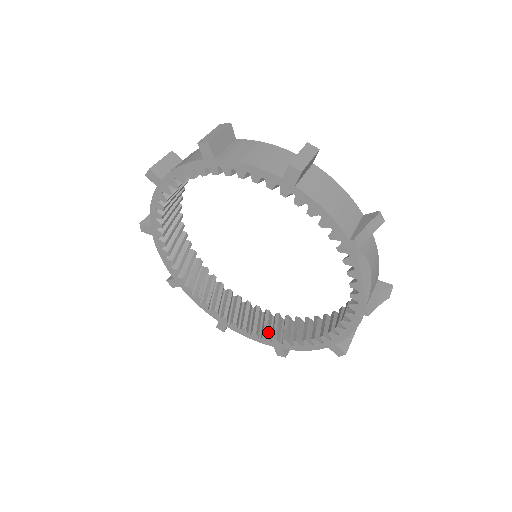
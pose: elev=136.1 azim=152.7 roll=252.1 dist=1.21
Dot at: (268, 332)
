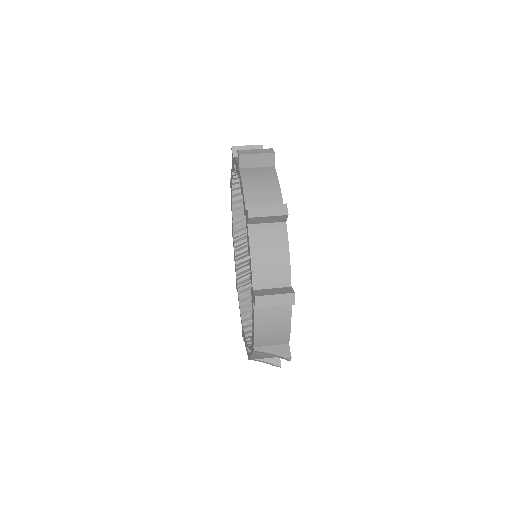
Dot at: (242, 272)
